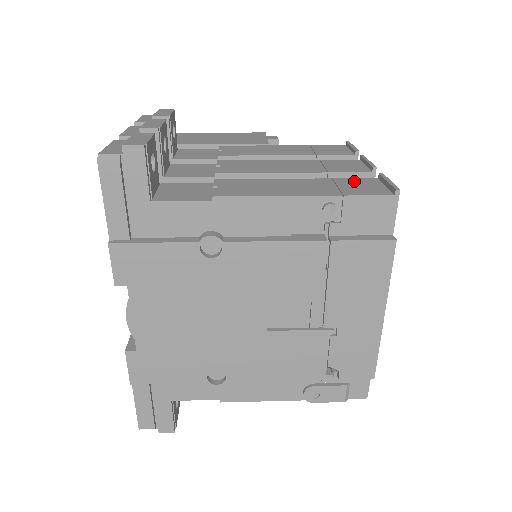
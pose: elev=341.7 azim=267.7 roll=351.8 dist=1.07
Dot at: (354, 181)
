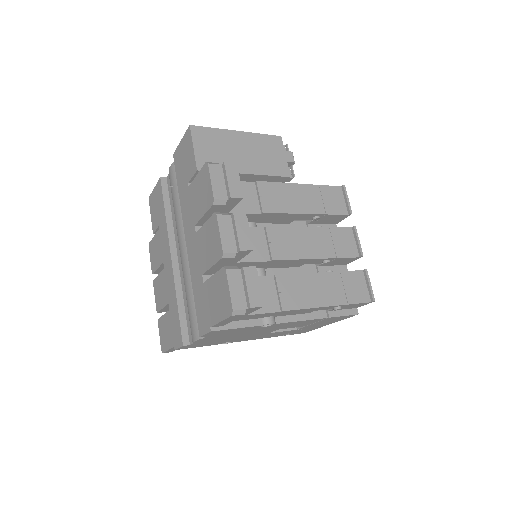
Dot at: (352, 277)
